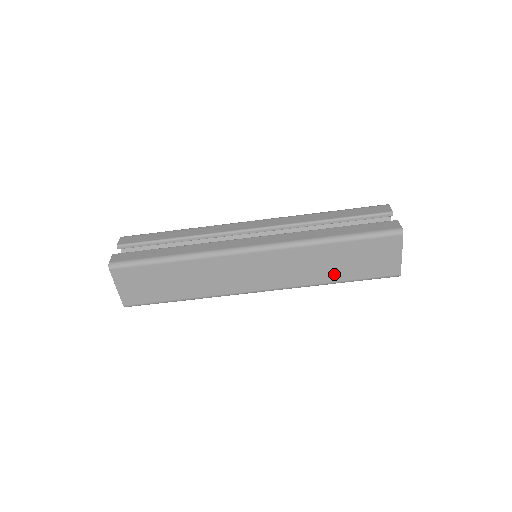
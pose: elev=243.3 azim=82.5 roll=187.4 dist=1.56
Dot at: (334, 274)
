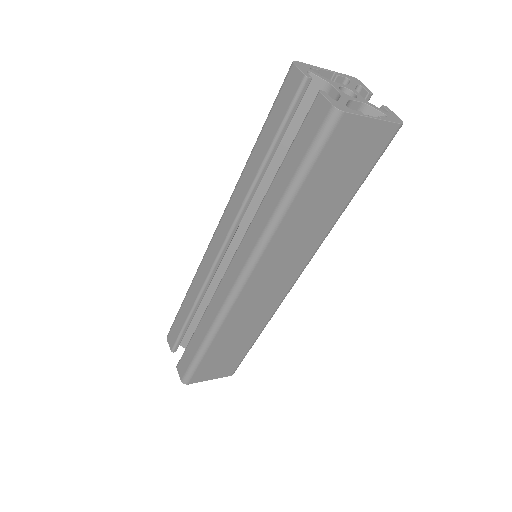
Dot at: (333, 208)
